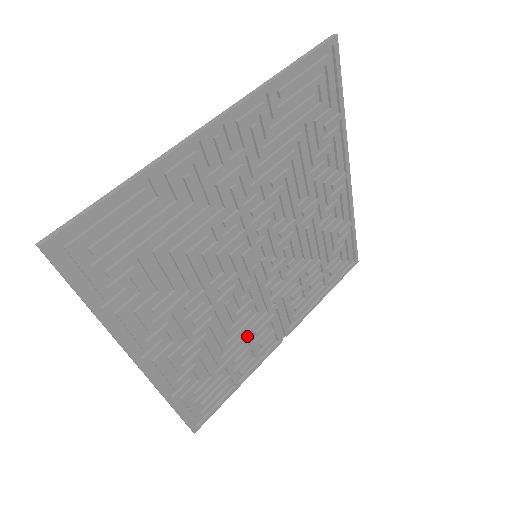
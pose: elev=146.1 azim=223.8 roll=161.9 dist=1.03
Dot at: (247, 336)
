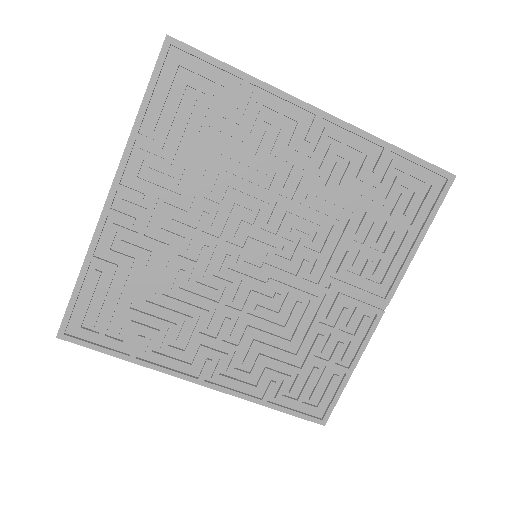
Dot at: (315, 325)
